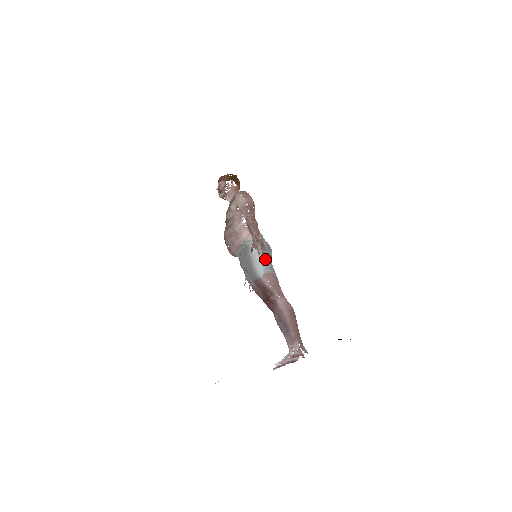
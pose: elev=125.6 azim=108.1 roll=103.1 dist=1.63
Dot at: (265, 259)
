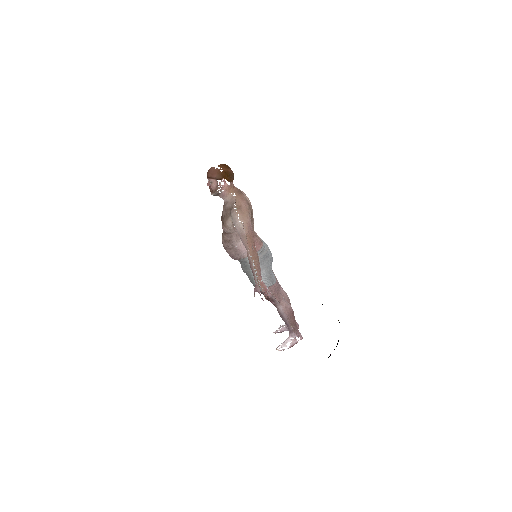
Dot at: (266, 276)
